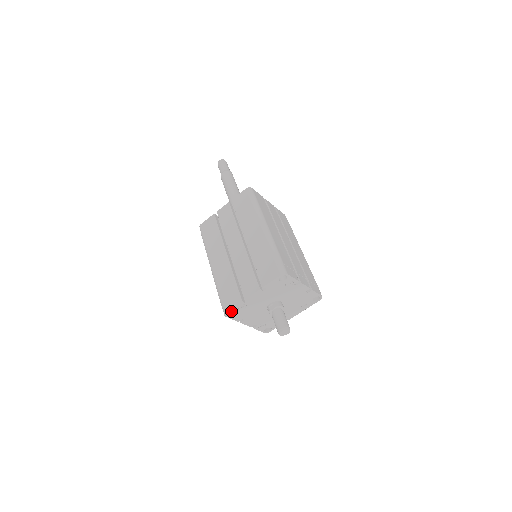
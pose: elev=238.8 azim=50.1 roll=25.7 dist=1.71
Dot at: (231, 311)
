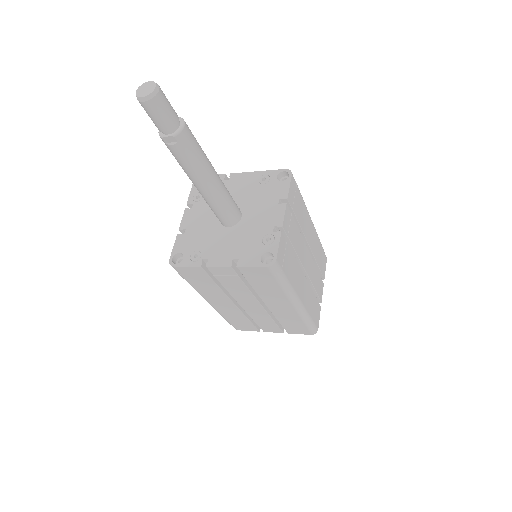
Dot at: occluded
